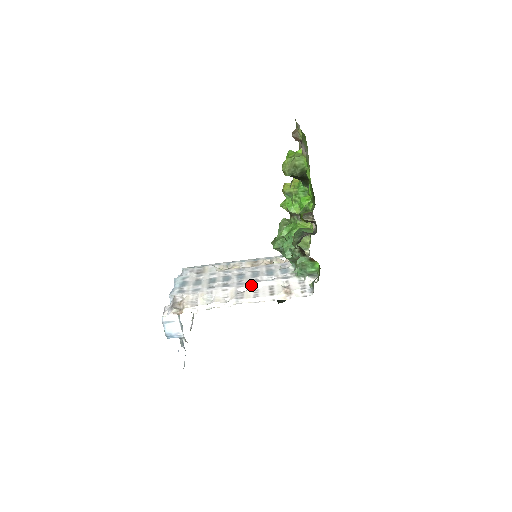
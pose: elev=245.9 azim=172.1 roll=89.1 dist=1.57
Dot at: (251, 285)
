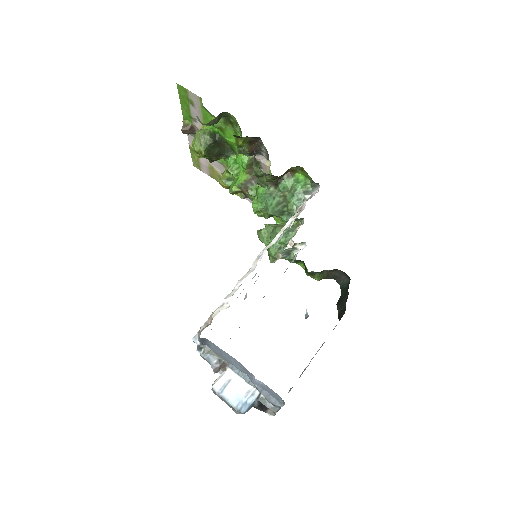
Dot at: occluded
